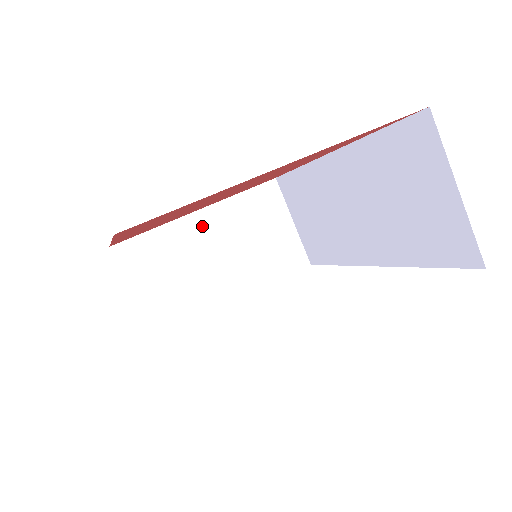
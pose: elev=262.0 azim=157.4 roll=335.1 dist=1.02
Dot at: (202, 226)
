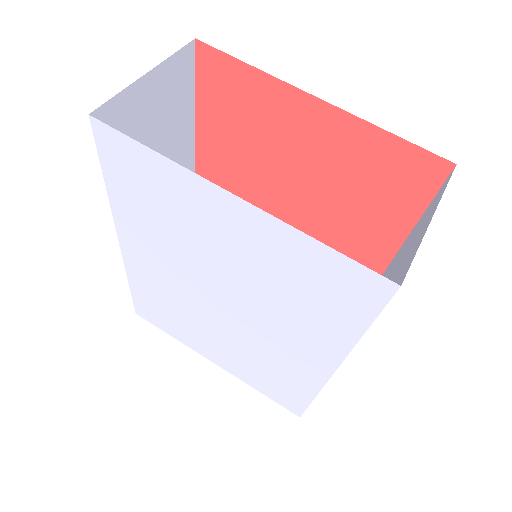
Dot at: occluded
